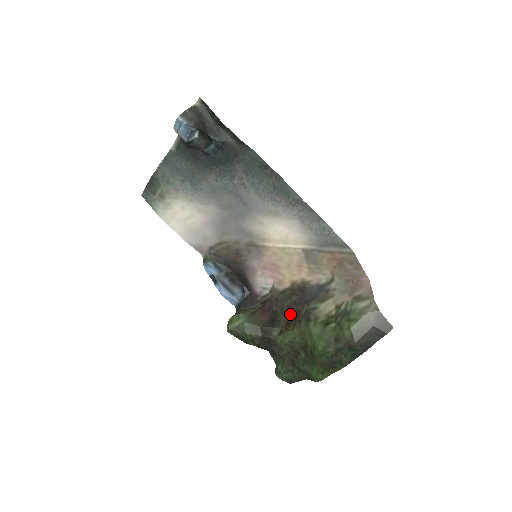
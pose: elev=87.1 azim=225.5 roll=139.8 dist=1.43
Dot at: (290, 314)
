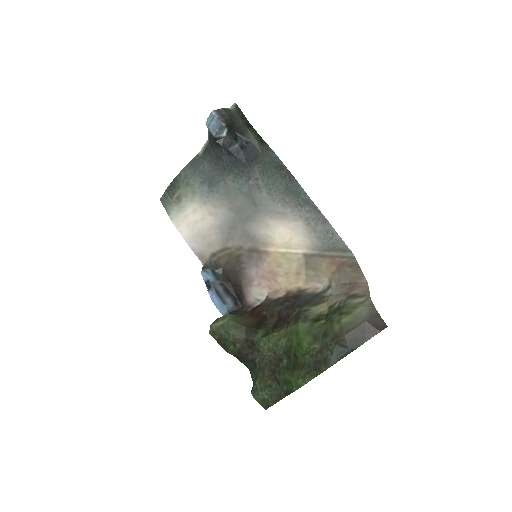
Dot at: (279, 317)
